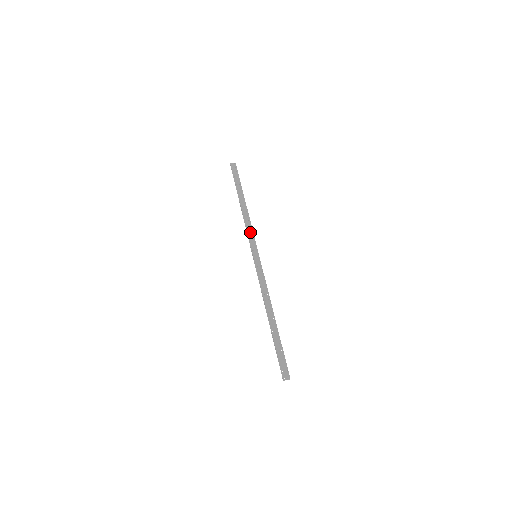
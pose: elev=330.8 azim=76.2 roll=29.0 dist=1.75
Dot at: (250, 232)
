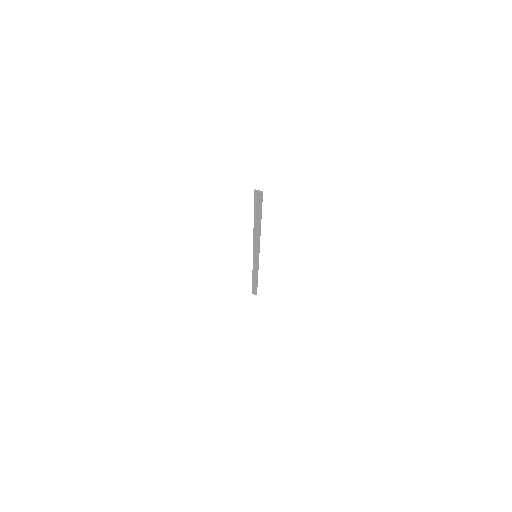
Dot at: (256, 245)
